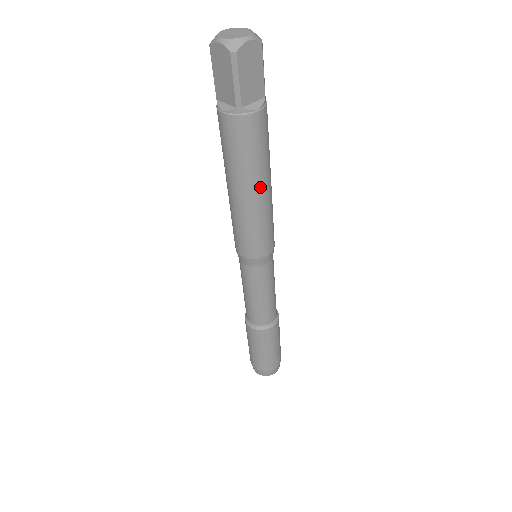
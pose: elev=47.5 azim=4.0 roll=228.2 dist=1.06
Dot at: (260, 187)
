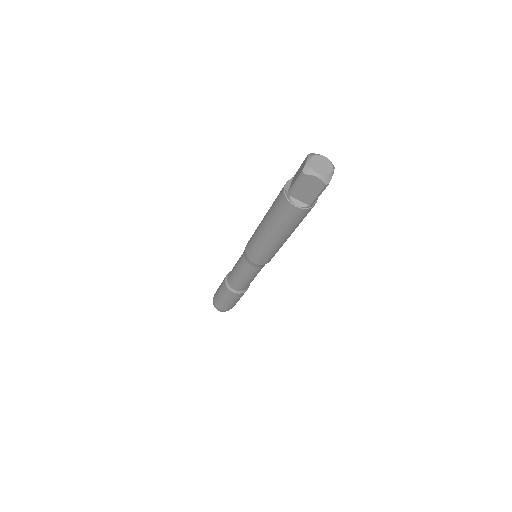
Dot at: occluded
